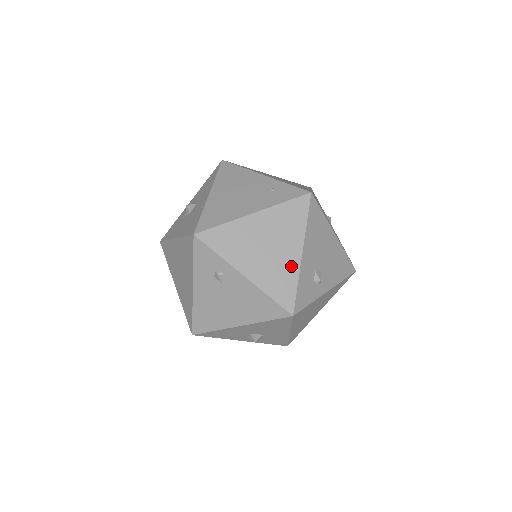
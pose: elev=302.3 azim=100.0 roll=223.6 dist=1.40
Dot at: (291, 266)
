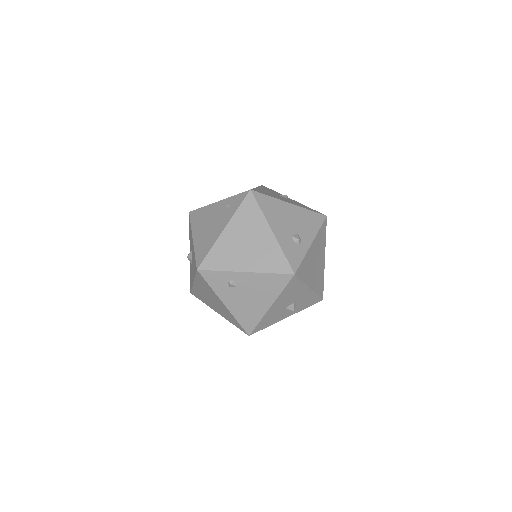
Dot at: (271, 244)
